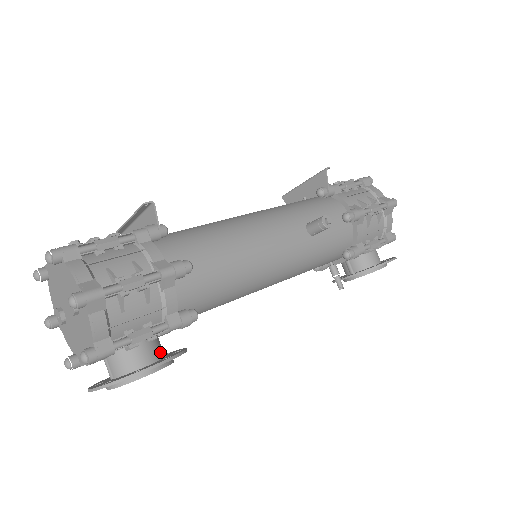
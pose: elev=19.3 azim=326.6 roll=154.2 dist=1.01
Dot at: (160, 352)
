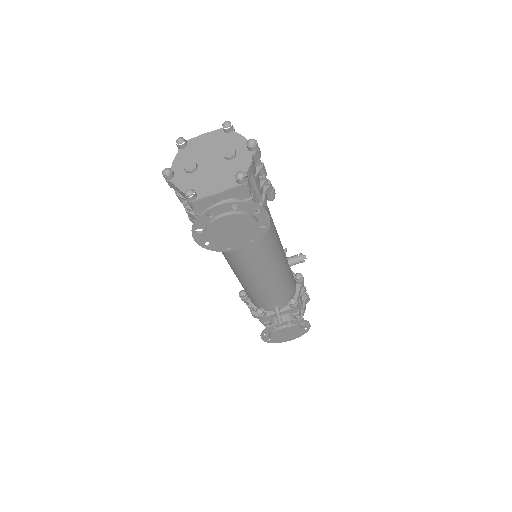
Dot at: occluded
